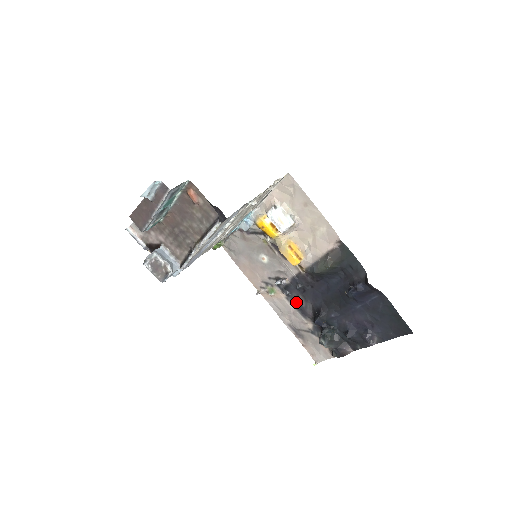
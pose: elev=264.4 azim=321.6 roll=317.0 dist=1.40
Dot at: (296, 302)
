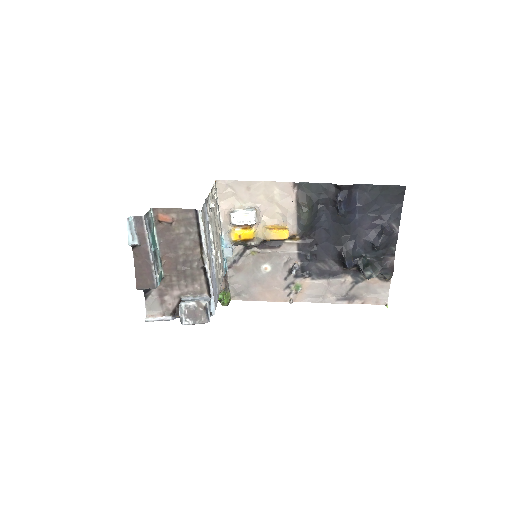
Dot at: (321, 273)
